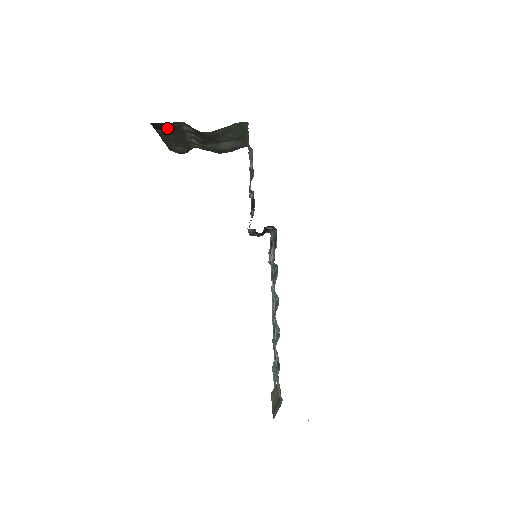
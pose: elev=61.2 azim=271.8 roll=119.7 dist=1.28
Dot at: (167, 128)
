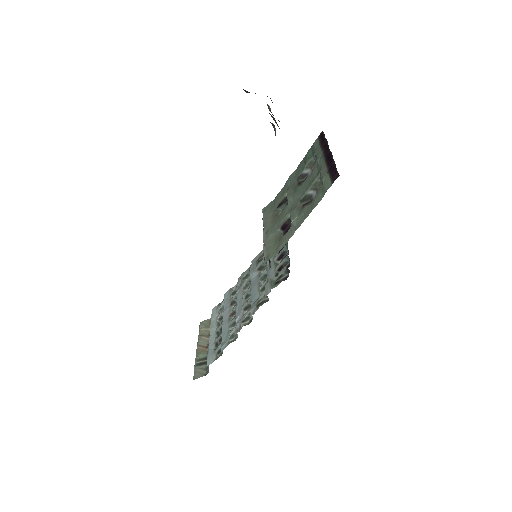
Dot at: occluded
